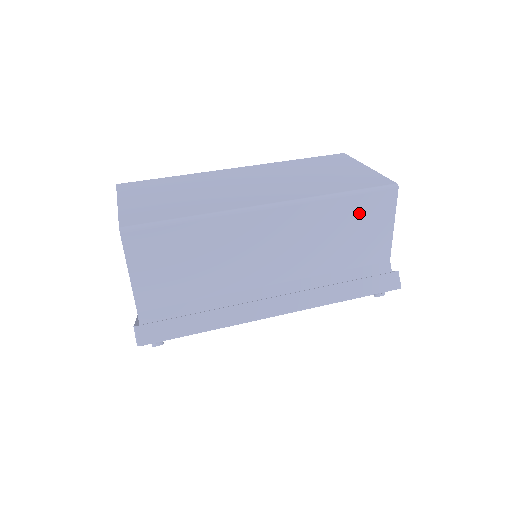
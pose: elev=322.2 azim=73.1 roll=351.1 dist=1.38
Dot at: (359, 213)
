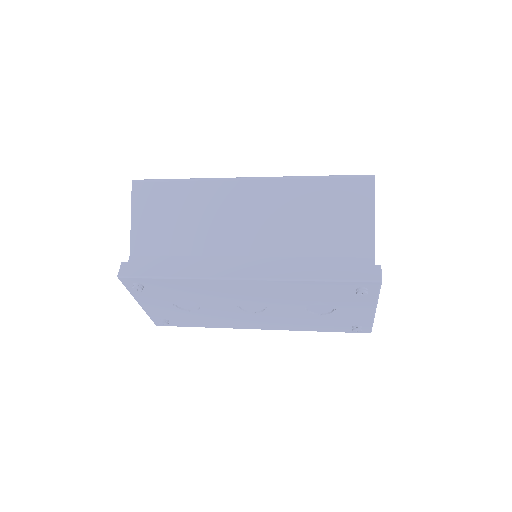
Dot at: (334, 197)
